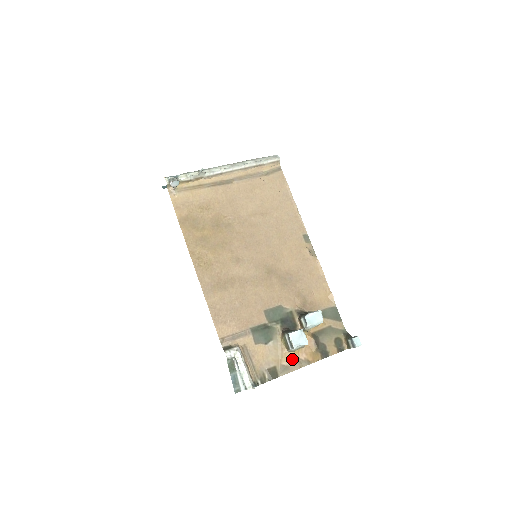
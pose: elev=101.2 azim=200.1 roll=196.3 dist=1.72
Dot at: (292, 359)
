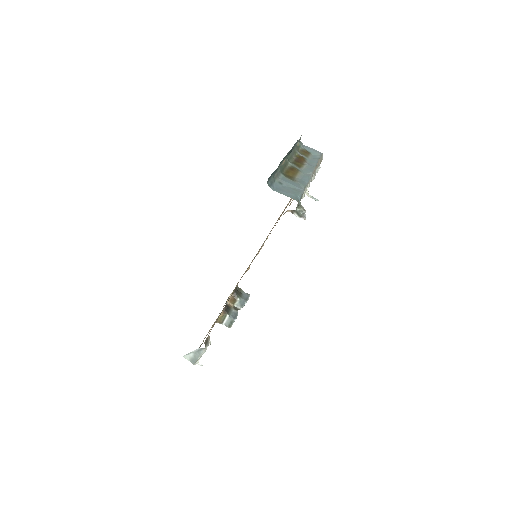
Dot at: occluded
